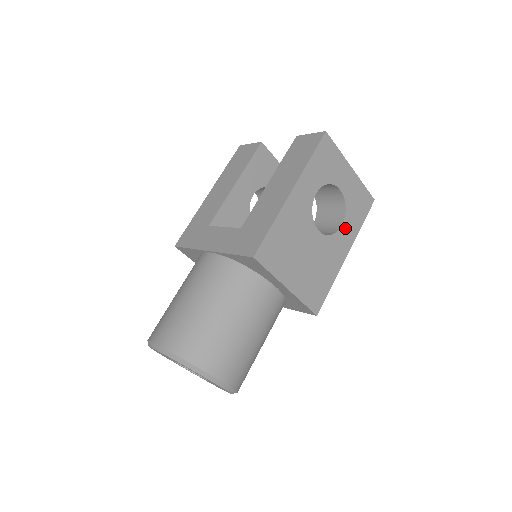
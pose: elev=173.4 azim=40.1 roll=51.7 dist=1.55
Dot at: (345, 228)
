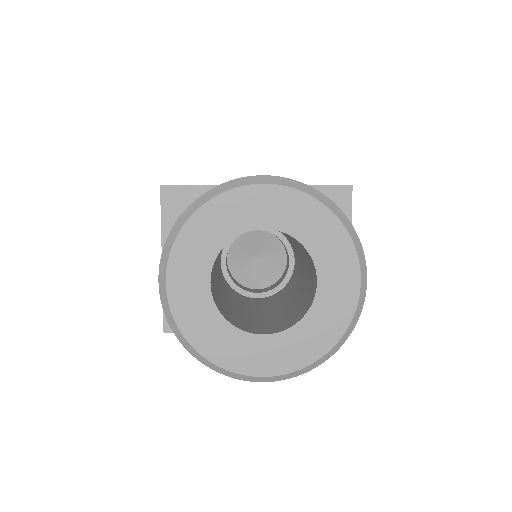
Dot at: occluded
